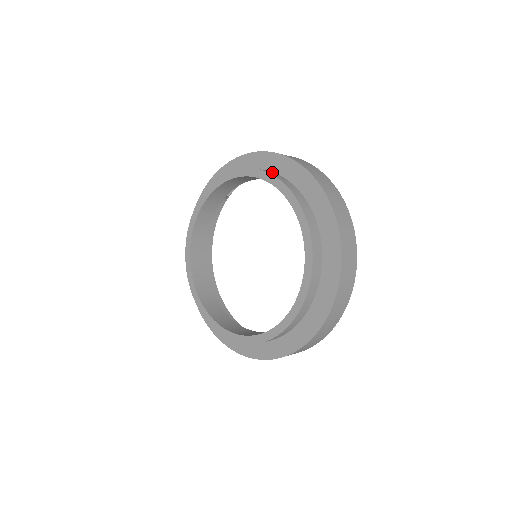
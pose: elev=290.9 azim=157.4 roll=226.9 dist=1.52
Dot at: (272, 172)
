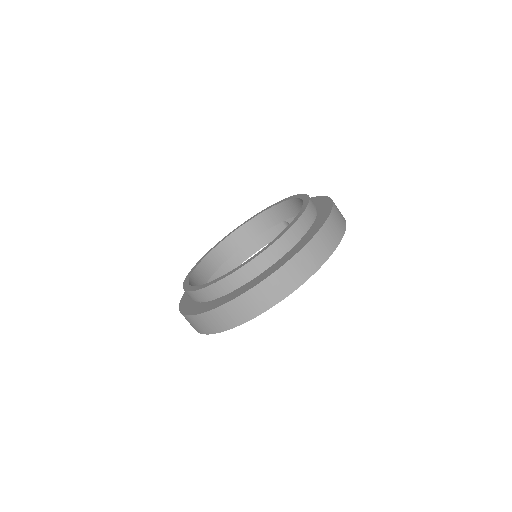
Dot at: occluded
